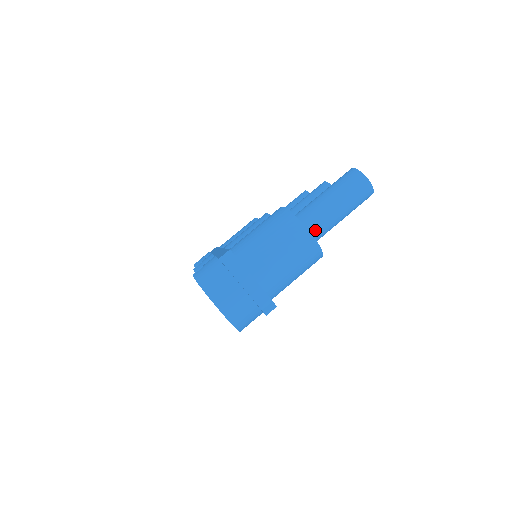
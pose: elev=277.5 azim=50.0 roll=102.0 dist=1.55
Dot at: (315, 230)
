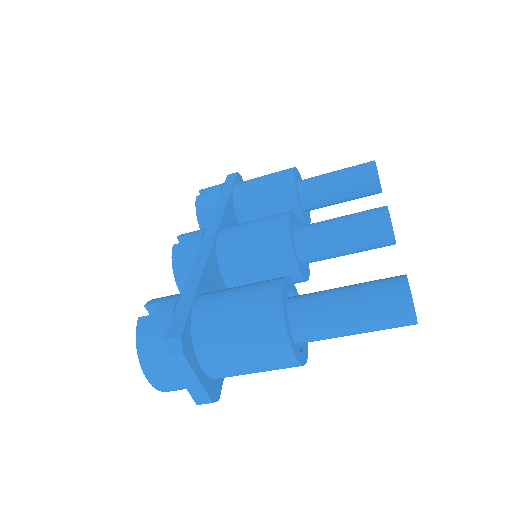
Dot at: (309, 339)
